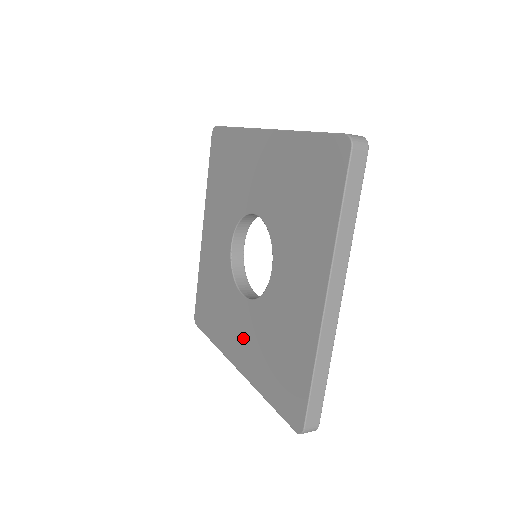
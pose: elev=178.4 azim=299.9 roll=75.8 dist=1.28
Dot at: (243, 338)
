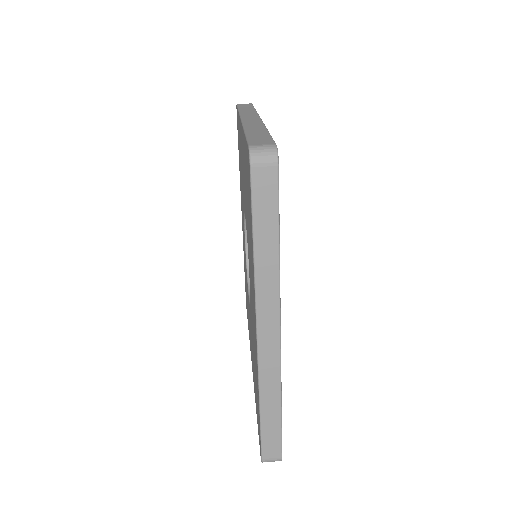
Dot at: (243, 232)
